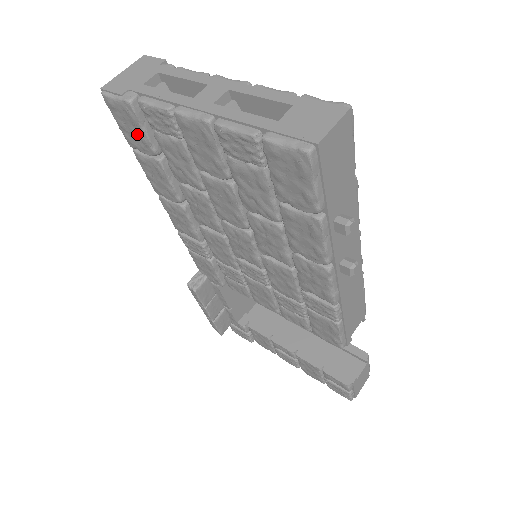
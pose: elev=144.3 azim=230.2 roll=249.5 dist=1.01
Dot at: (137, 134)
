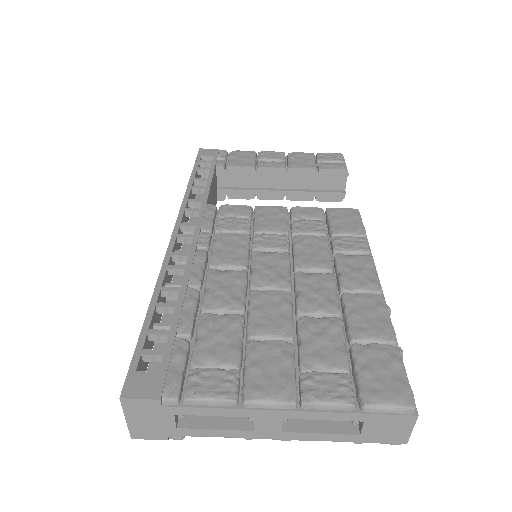
Dot at: occluded
